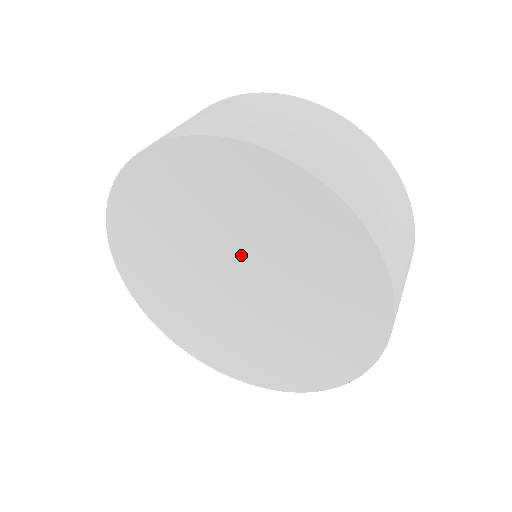
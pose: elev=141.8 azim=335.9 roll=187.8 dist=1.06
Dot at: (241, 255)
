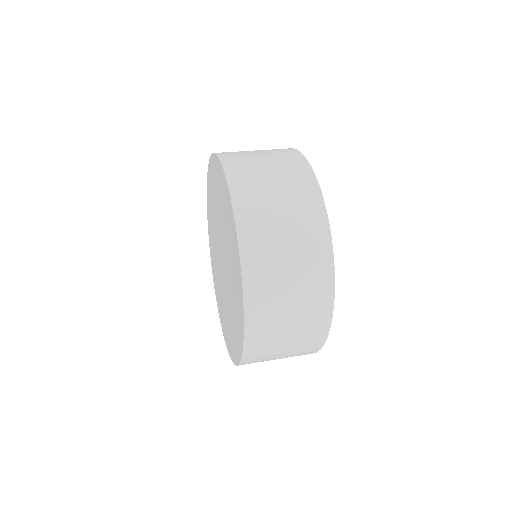
Dot at: (225, 253)
